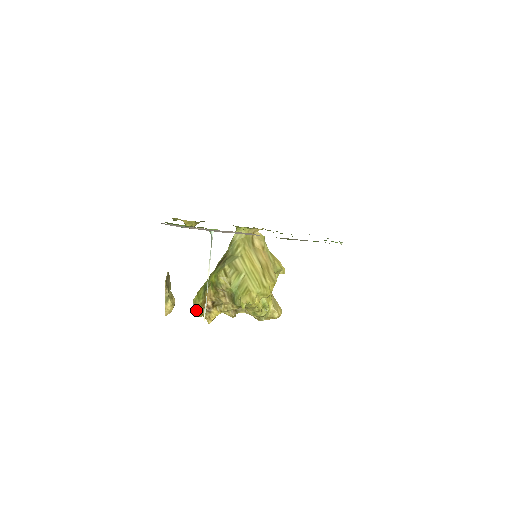
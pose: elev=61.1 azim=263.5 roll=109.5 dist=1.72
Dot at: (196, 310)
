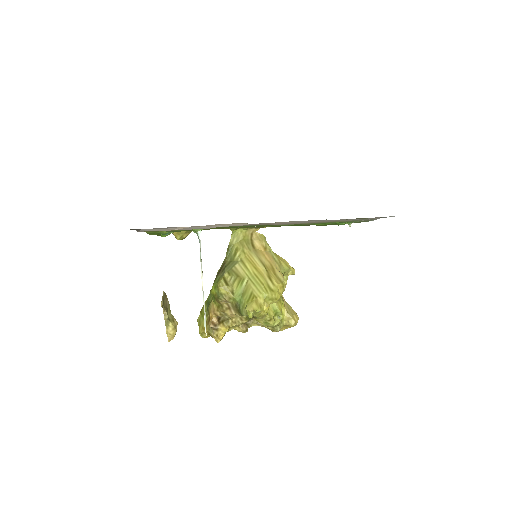
Dot at: (202, 330)
